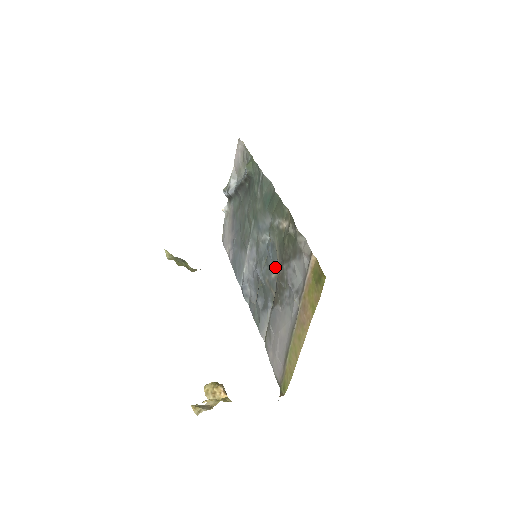
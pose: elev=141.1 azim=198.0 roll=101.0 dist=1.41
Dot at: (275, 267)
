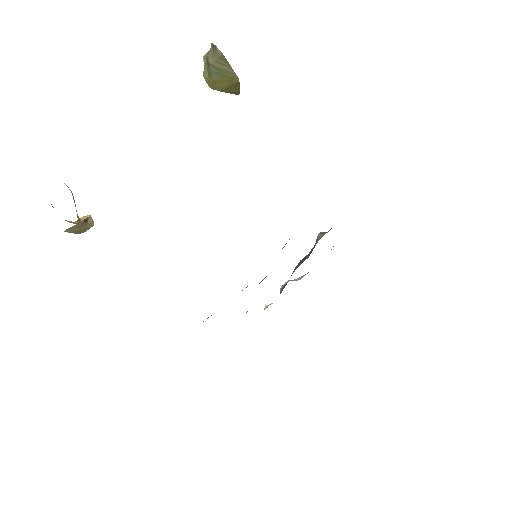
Dot at: occluded
